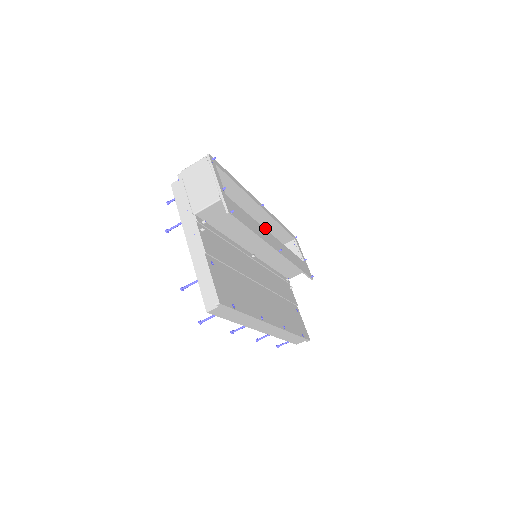
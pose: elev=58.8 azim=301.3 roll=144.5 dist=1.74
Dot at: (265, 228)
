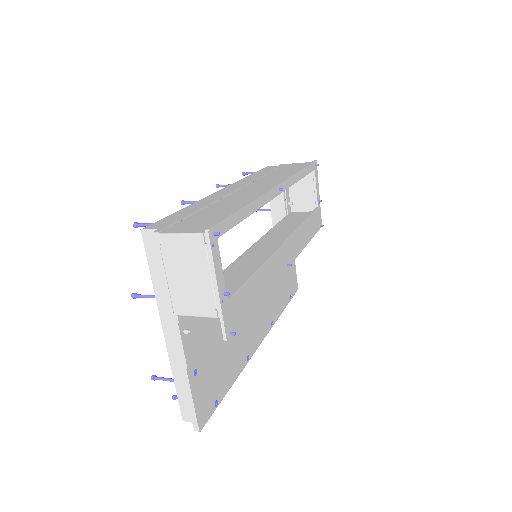
Dot at: (277, 175)
